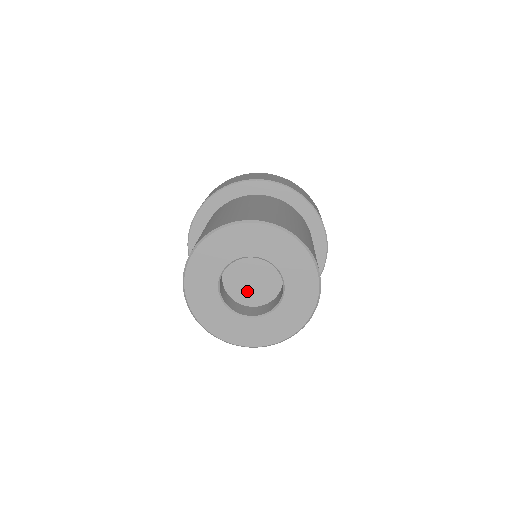
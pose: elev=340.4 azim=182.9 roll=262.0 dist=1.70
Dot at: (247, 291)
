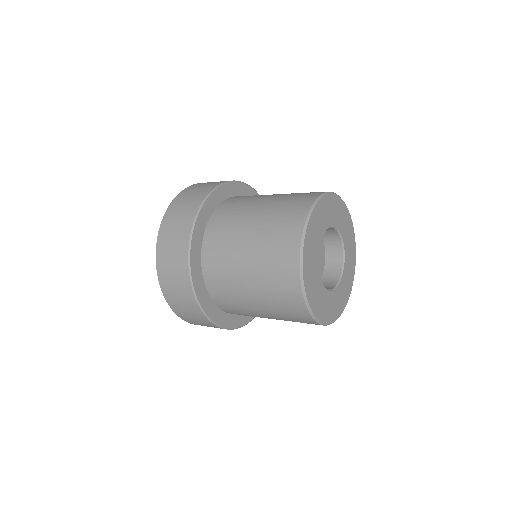
Dot at: occluded
